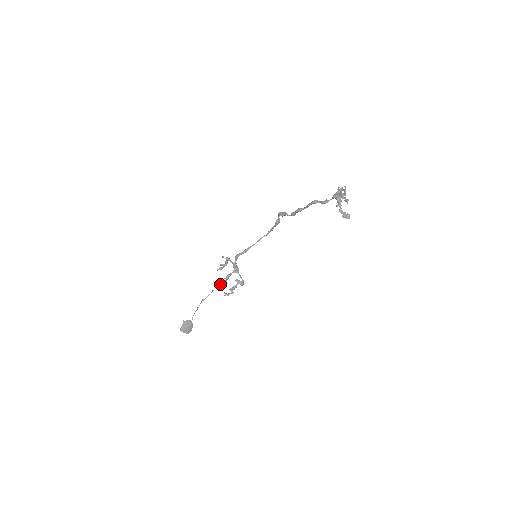
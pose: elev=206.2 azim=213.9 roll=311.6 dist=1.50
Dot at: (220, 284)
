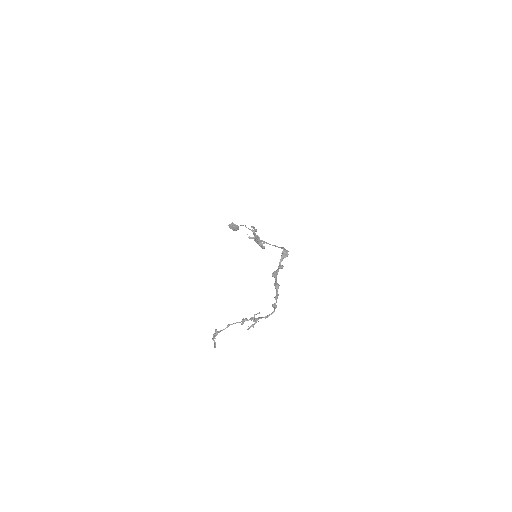
Dot at: occluded
